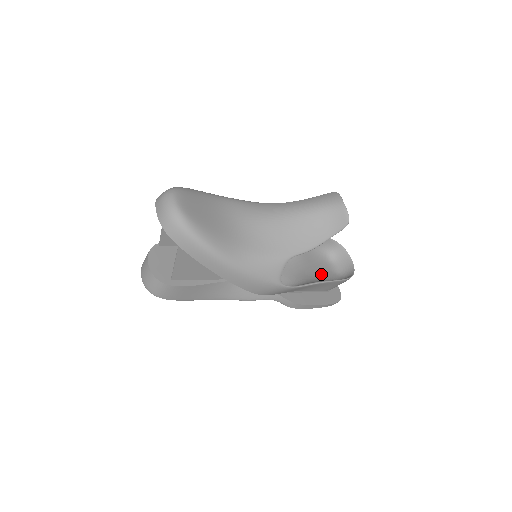
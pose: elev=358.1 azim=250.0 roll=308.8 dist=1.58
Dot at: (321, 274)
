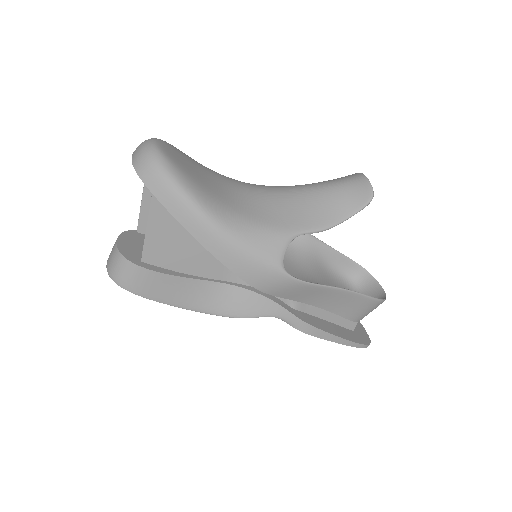
Dot at: occluded
